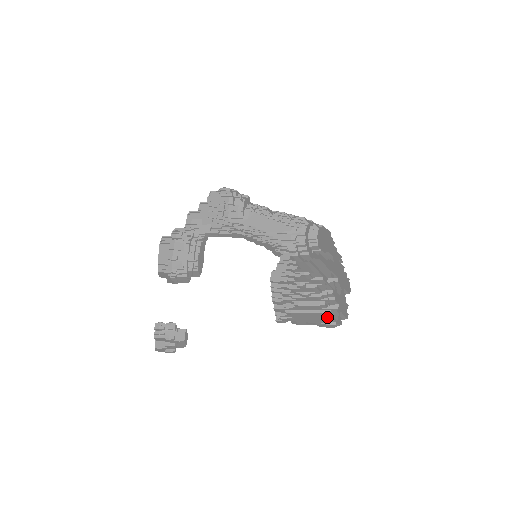
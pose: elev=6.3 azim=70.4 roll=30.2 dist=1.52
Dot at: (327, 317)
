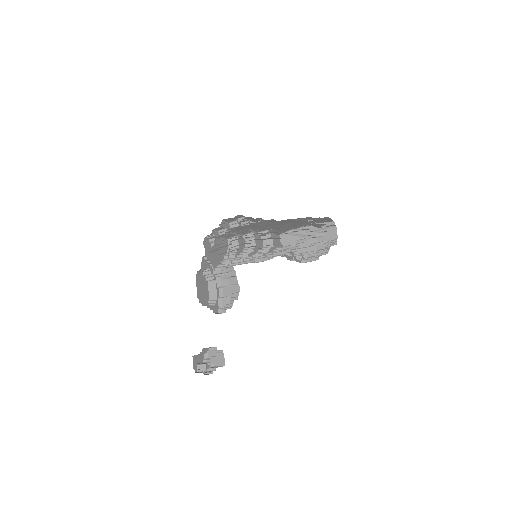
Dot at: occluded
